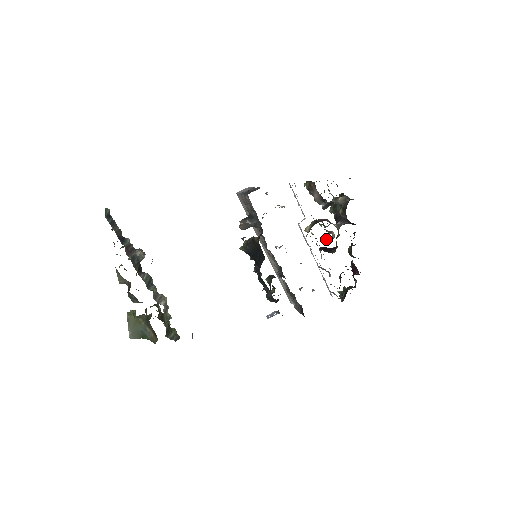
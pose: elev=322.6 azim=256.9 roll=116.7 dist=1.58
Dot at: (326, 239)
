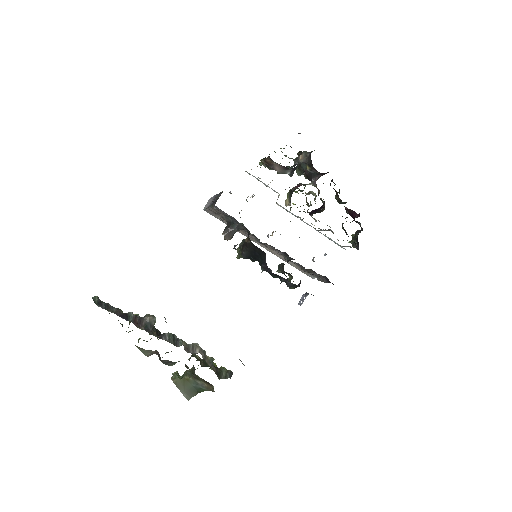
Dot at: occluded
